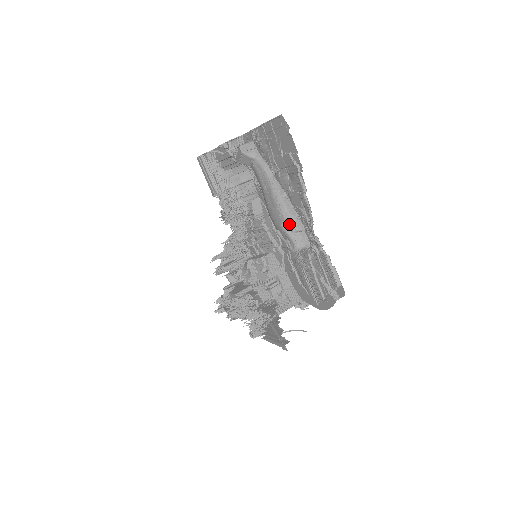
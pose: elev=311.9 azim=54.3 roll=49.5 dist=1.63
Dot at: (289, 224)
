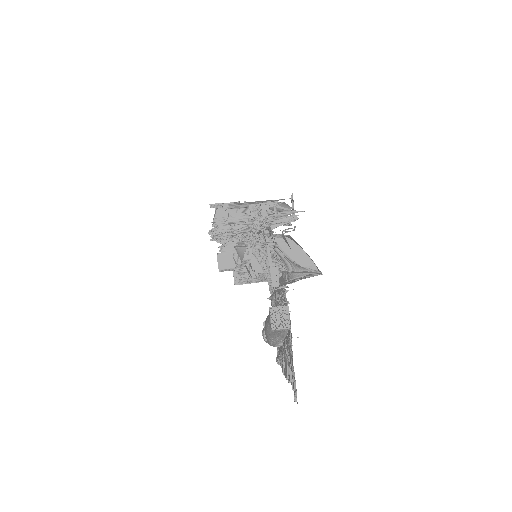
Dot at: occluded
